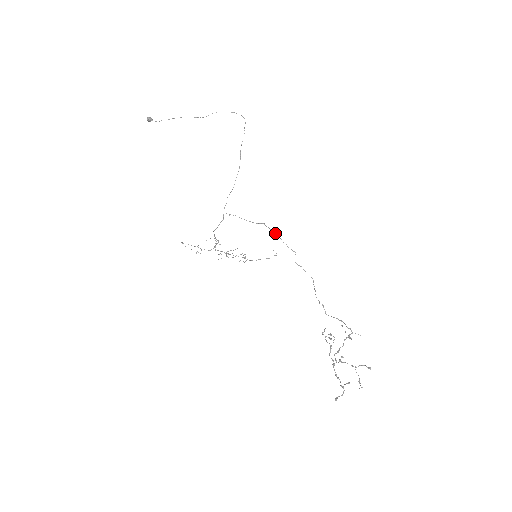
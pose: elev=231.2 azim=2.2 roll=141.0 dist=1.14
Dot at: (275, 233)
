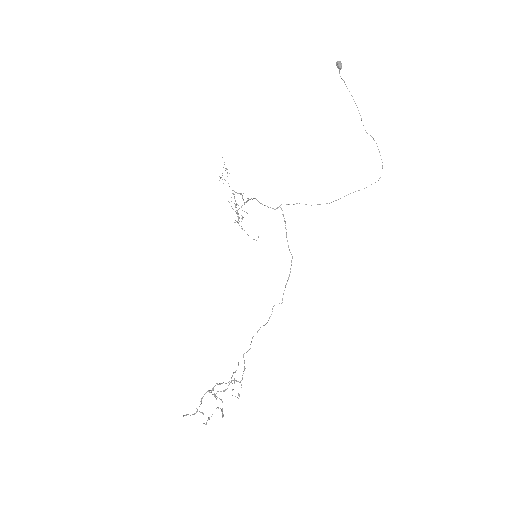
Dot at: occluded
